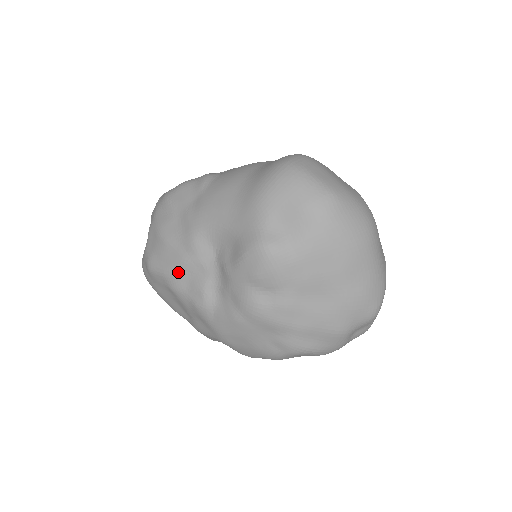
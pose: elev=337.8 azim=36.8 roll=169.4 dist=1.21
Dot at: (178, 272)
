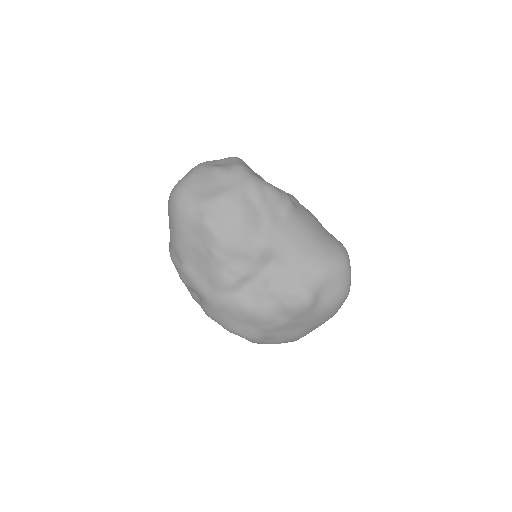
Dot at: (233, 252)
